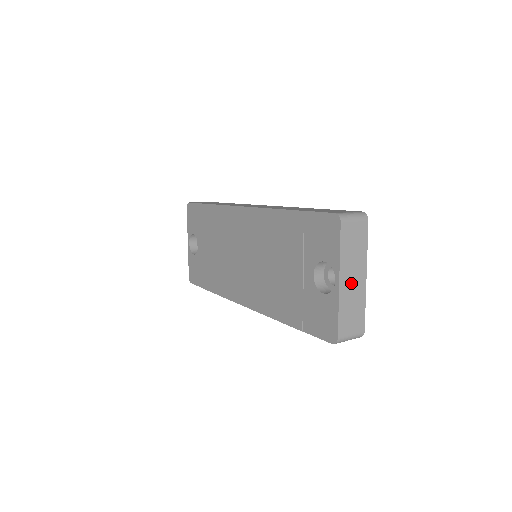
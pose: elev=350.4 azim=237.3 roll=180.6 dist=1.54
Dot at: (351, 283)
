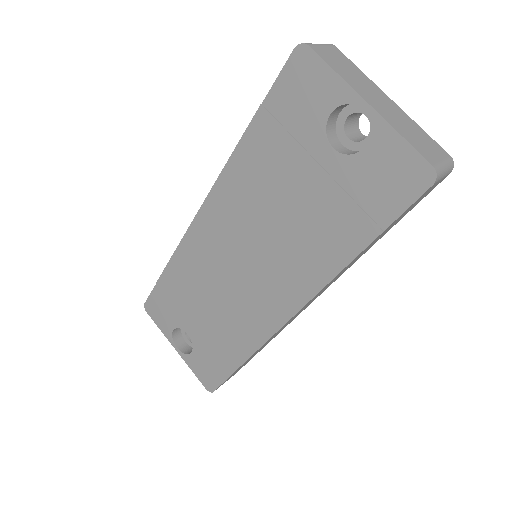
Dot at: (382, 105)
